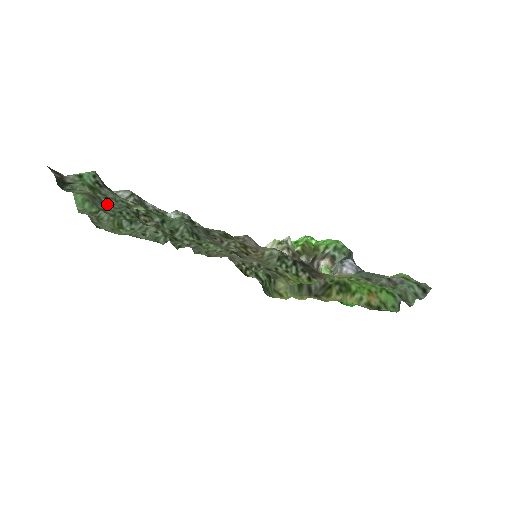
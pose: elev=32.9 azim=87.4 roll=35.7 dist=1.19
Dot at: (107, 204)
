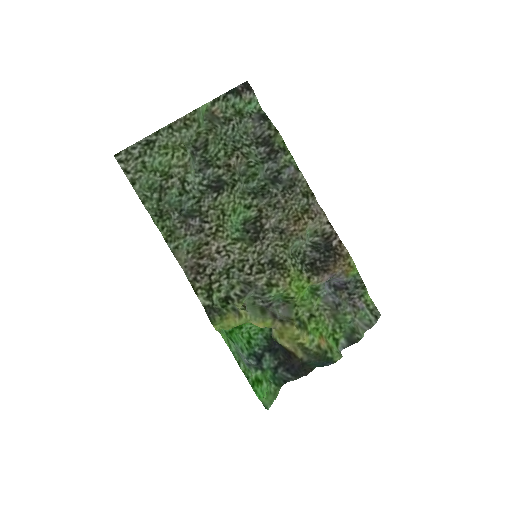
Dot at: (228, 126)
